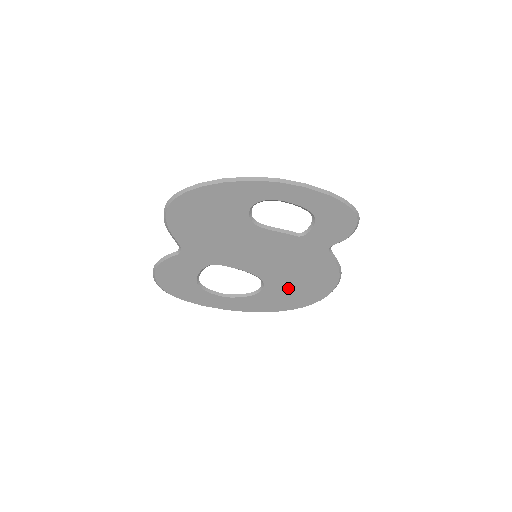
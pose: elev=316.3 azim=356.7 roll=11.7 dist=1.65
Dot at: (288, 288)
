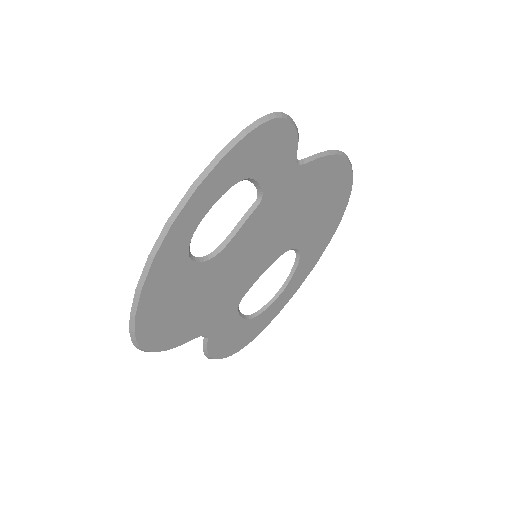
Dot at: (315, 221)
